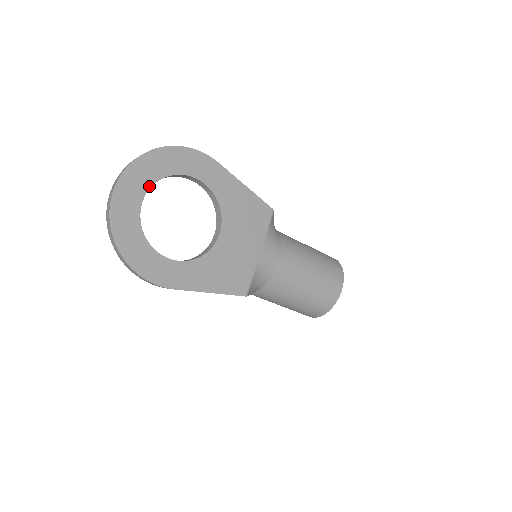
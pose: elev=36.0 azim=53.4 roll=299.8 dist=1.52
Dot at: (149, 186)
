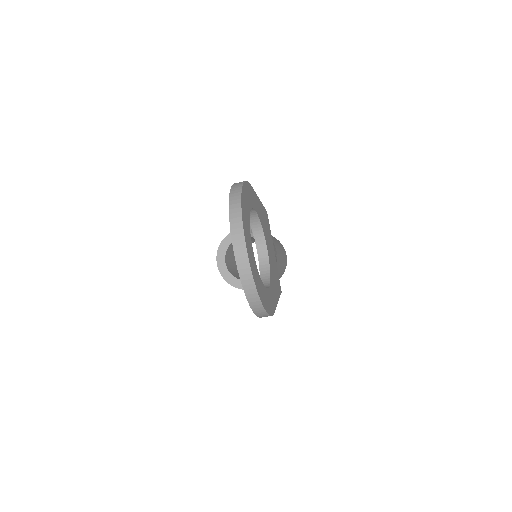
Dot at: (249, 231)
